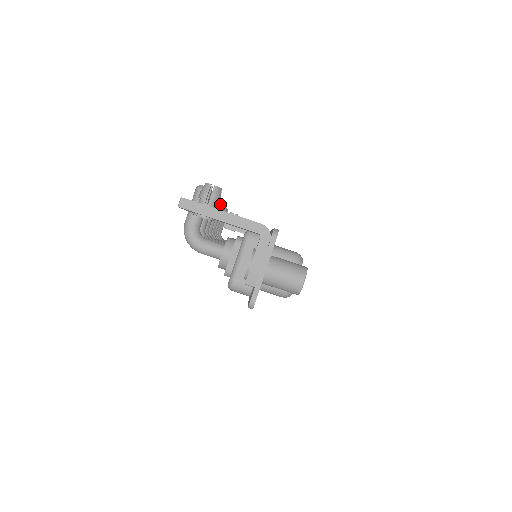
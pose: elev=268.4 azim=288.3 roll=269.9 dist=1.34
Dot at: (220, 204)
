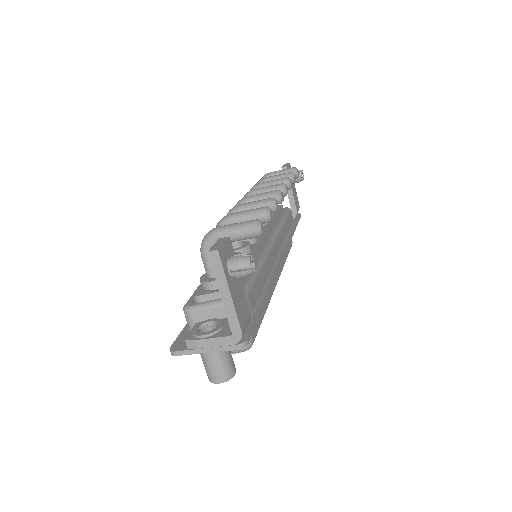
Dot at: (280, 203)
